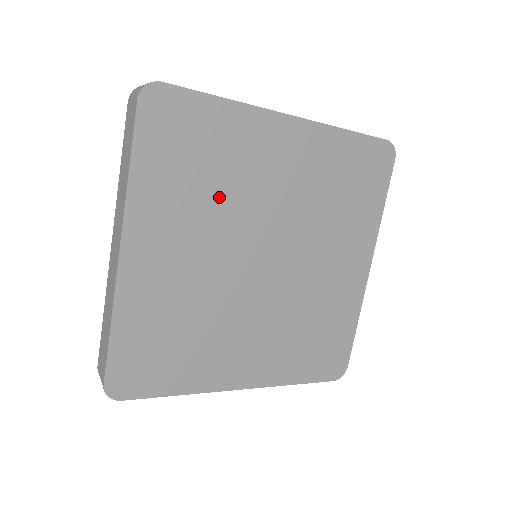
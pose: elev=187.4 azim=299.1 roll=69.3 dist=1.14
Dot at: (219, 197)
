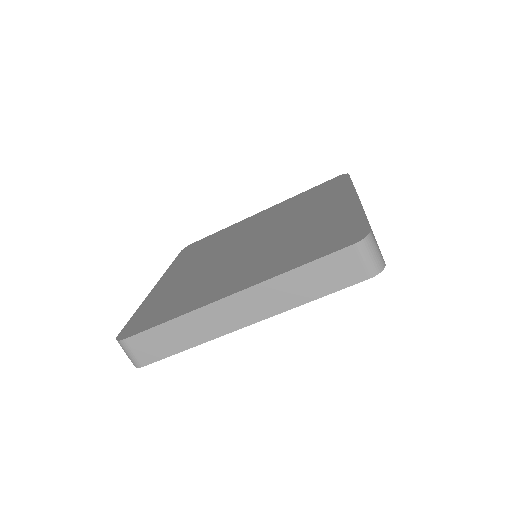
Dot at: (217, 246)
